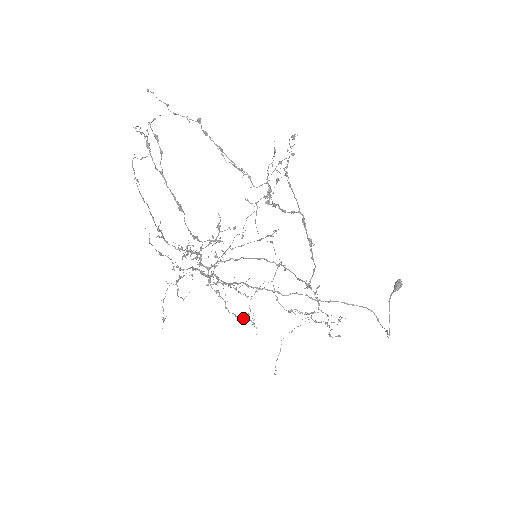
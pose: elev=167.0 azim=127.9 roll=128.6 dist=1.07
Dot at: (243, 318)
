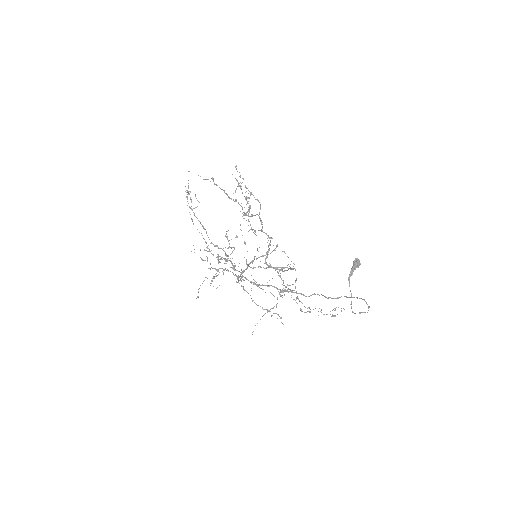
Dot at: occluded
